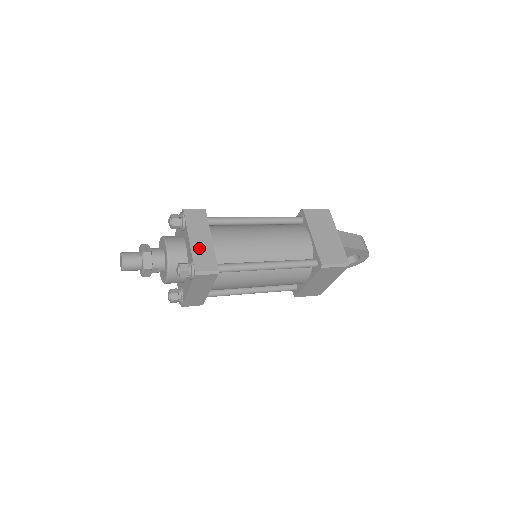
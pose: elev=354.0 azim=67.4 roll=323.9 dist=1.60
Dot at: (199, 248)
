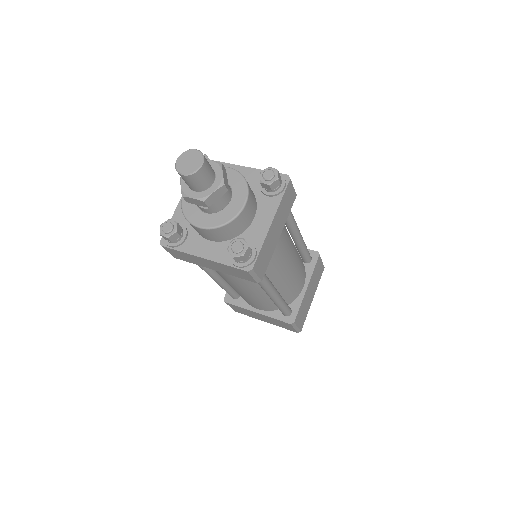
Dot at: (270, 241)
